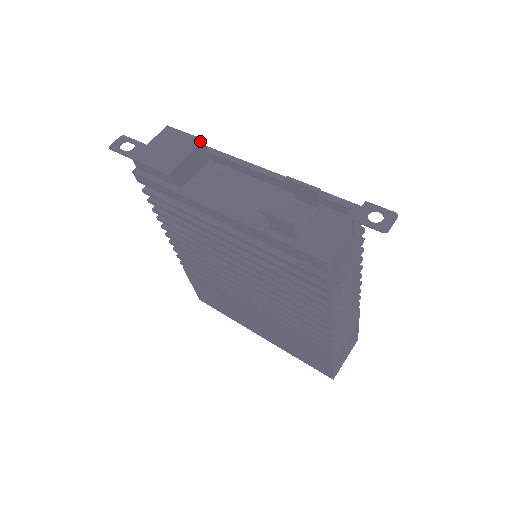
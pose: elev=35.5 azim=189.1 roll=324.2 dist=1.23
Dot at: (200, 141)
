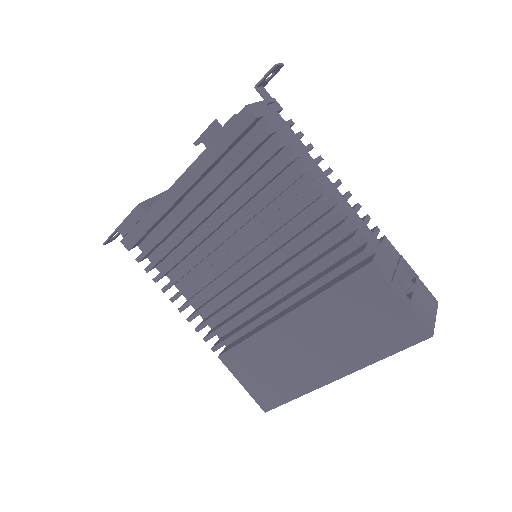
Dot at: (163, 192)
